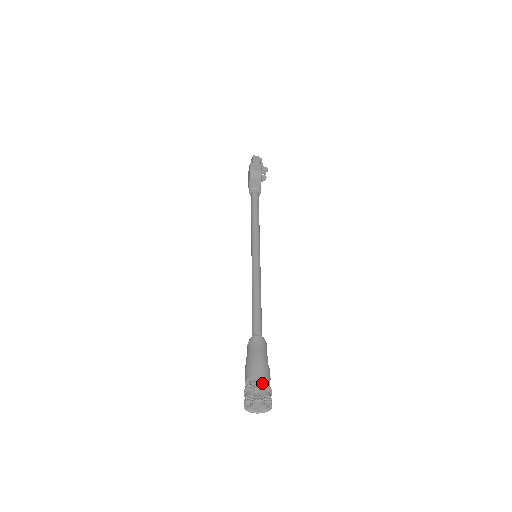
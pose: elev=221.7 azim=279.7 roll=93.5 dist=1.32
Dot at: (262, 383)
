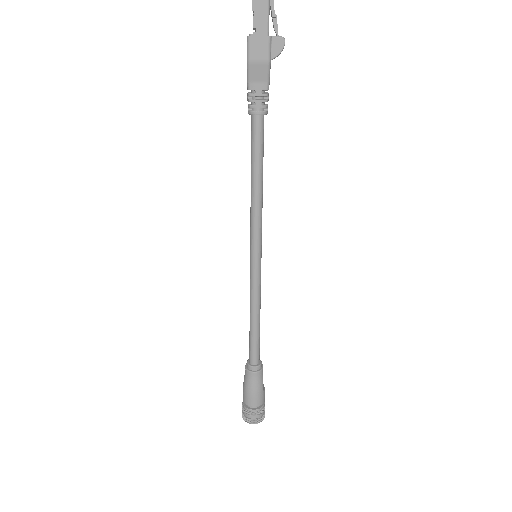
Dot at: (256, 411)
